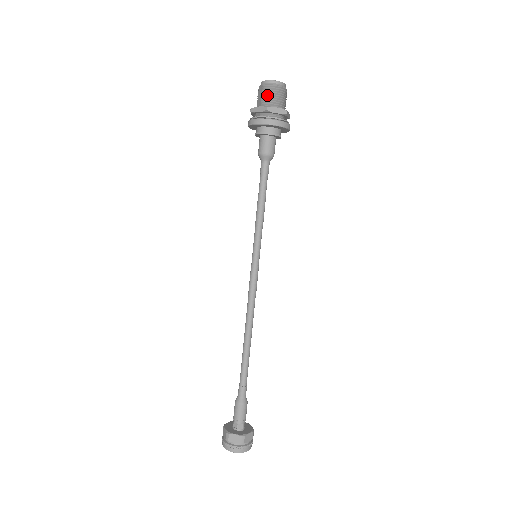
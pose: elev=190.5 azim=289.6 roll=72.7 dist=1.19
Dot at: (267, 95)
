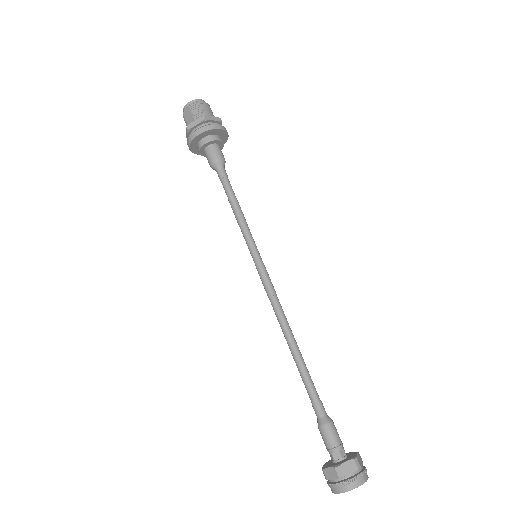
Dot at: (197, 110)
